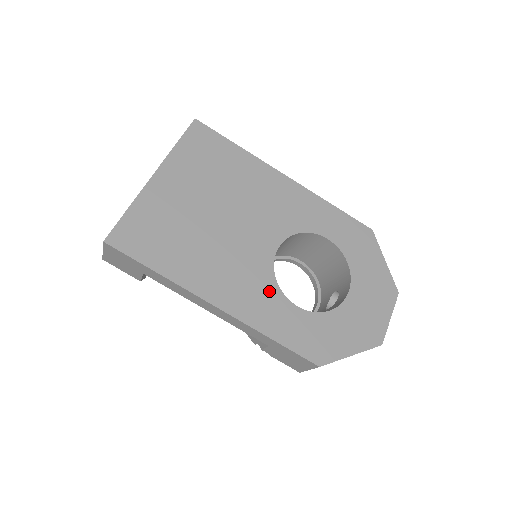
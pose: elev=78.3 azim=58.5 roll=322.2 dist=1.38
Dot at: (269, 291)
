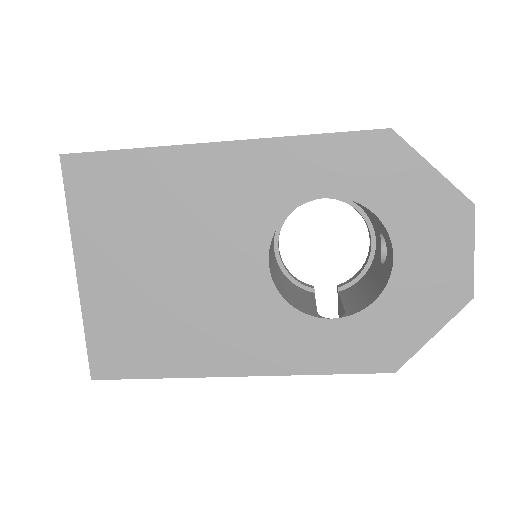
Dot at: (287, 322)
